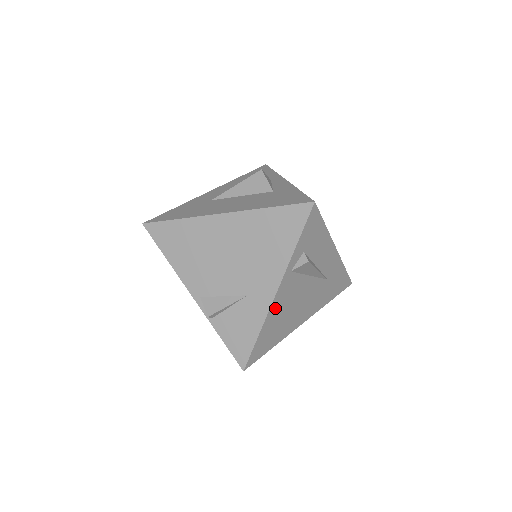
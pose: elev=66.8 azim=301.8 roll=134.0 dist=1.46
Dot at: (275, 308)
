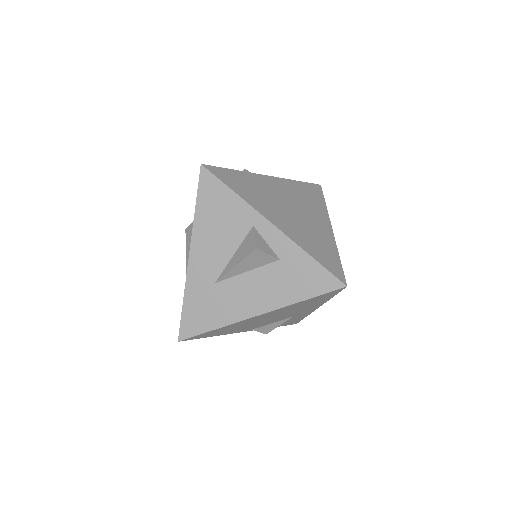
Dot at: occluded
